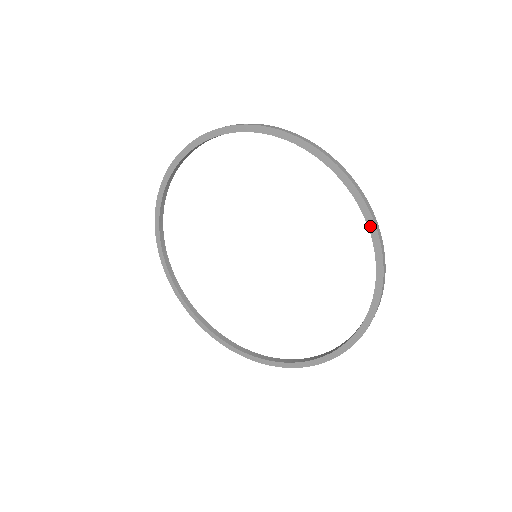
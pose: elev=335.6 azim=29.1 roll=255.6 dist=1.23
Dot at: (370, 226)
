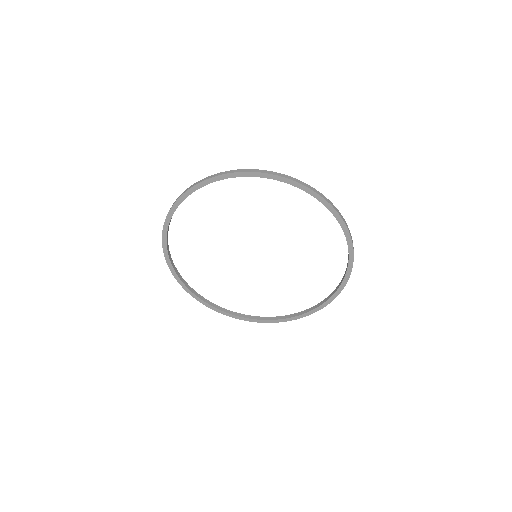
Dot at: (347, 274)
